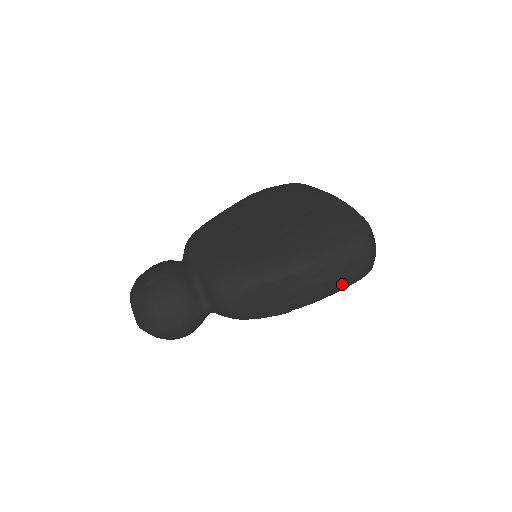
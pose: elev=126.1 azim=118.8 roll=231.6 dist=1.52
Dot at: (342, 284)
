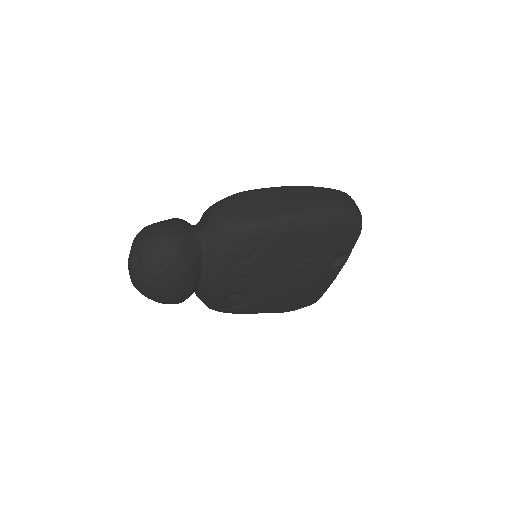
Dot at: (326, 205)
